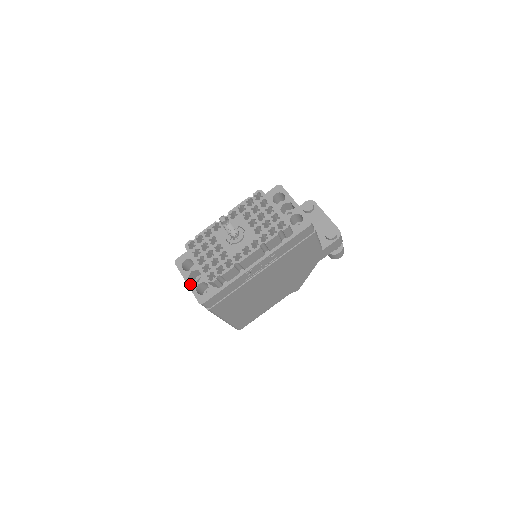
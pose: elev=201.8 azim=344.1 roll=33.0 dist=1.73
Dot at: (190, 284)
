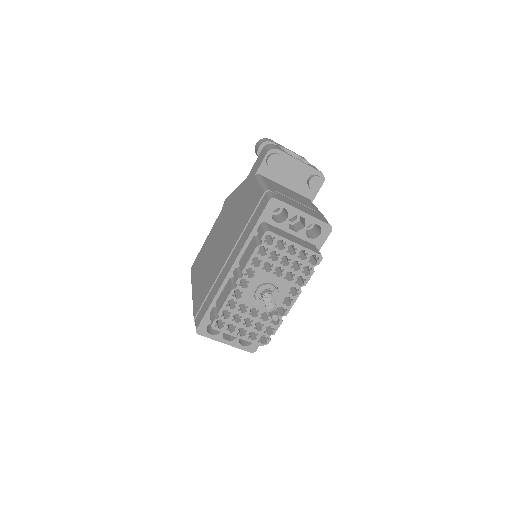
Dot at: (230, 343)
